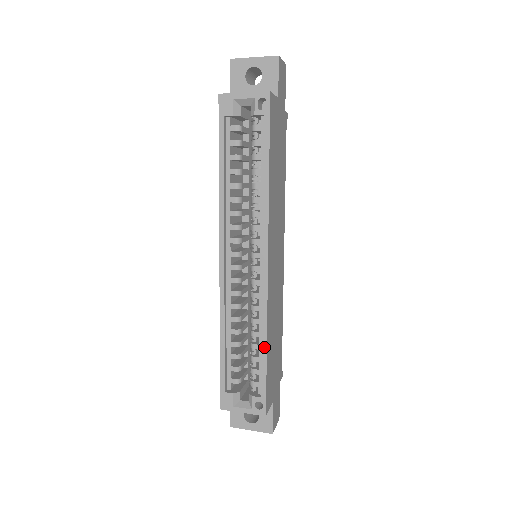
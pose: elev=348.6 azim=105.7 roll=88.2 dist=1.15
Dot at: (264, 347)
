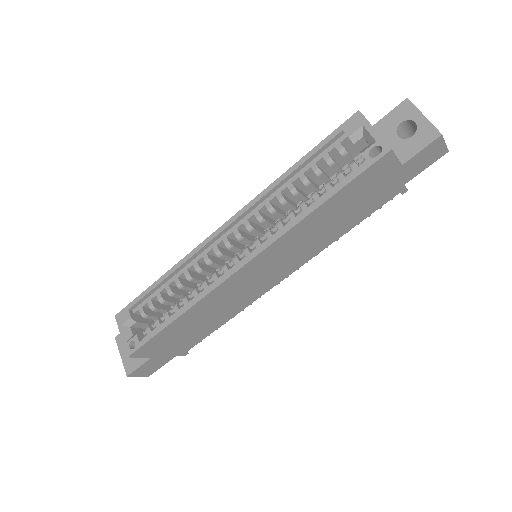
Dot at: (177, 315)
